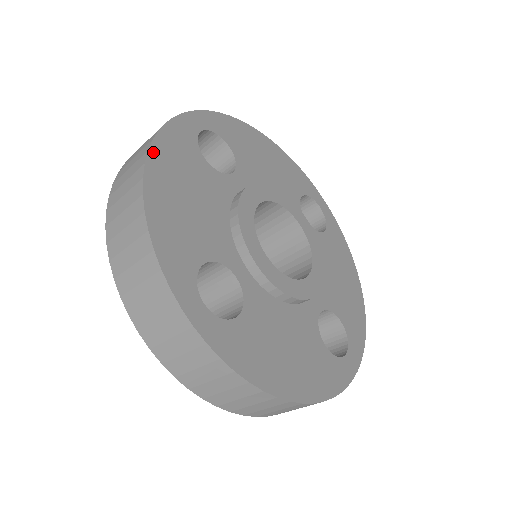
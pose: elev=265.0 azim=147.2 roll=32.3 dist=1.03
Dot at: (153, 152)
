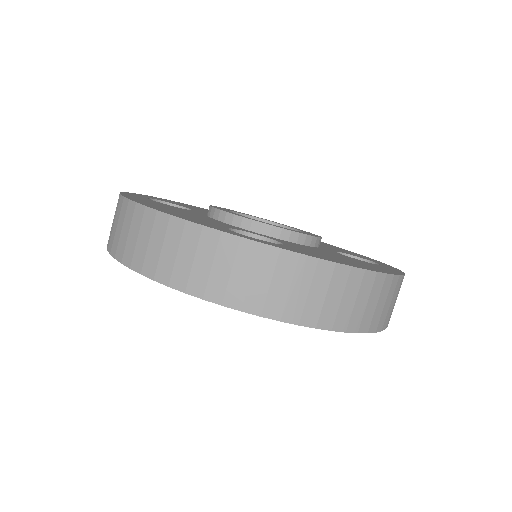
Dot at: occluded
